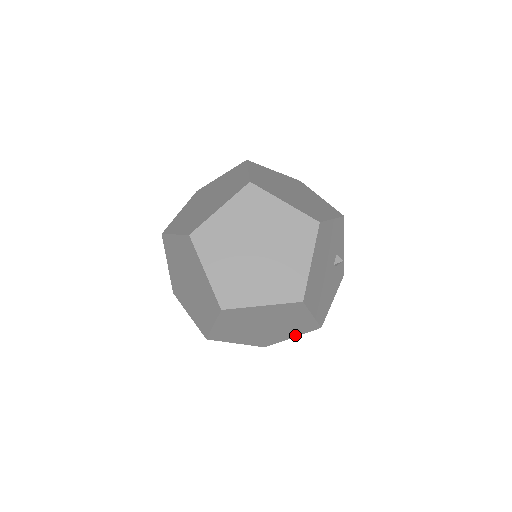
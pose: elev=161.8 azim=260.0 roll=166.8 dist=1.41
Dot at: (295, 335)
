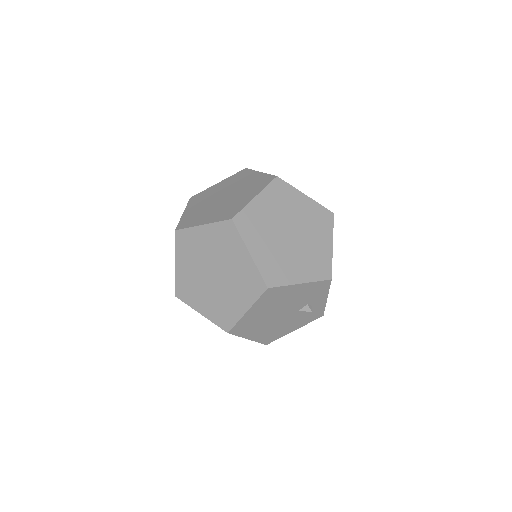
Dot at: occluded
